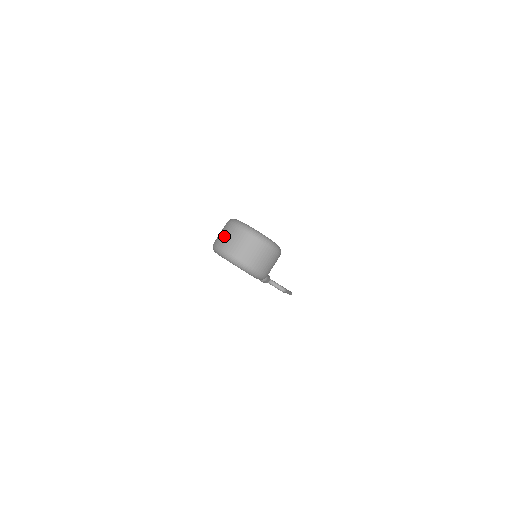
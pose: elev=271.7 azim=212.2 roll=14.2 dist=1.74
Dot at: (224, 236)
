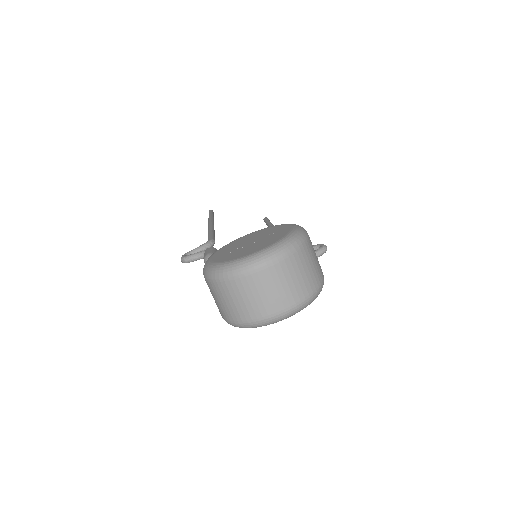
Dot at: (236, 304)
